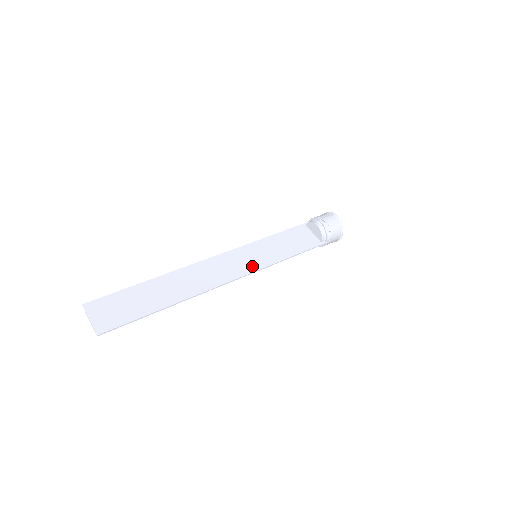
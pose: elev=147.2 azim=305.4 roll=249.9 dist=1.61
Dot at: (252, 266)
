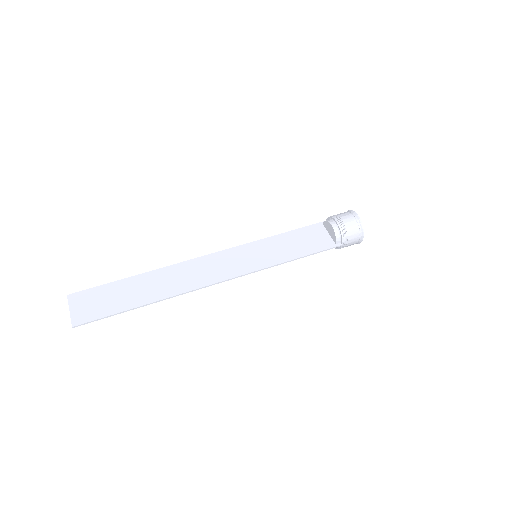
Dot at: (248, 267)
